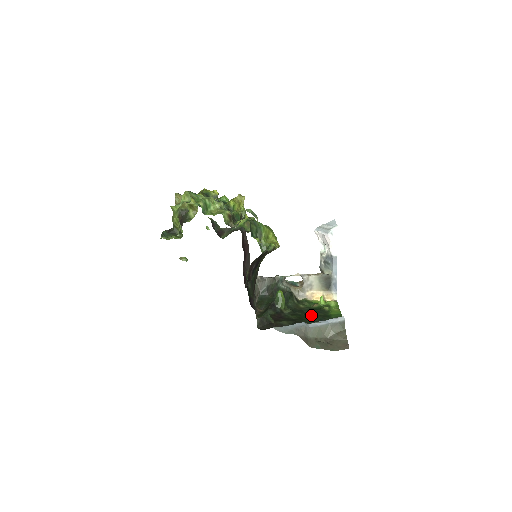
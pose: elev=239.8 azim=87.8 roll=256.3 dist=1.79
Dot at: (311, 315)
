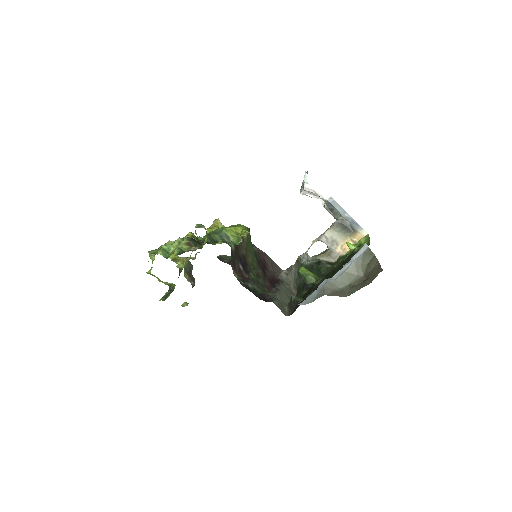
Dot at: (339, 267)
